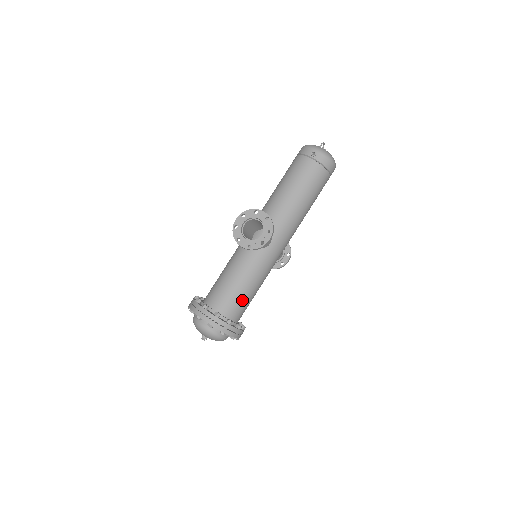
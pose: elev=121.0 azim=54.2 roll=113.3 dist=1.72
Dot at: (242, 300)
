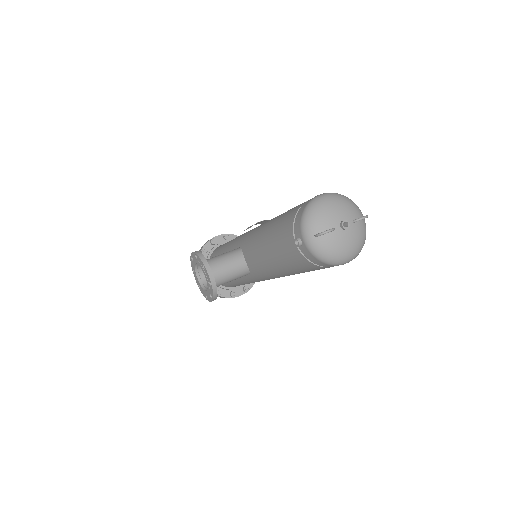
Dot at: (232, 284)
